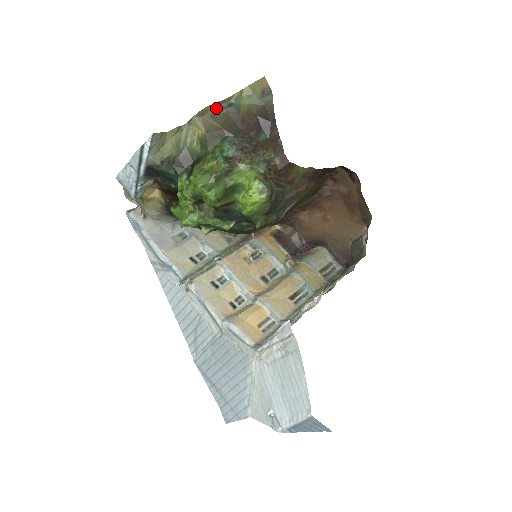
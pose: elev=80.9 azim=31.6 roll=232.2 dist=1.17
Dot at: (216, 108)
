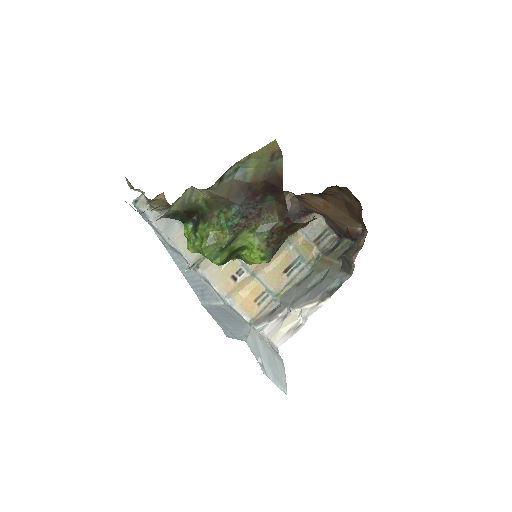
Dot at: (221, 178)
